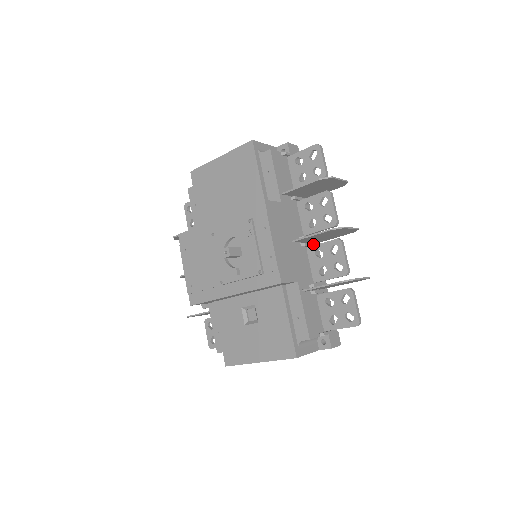
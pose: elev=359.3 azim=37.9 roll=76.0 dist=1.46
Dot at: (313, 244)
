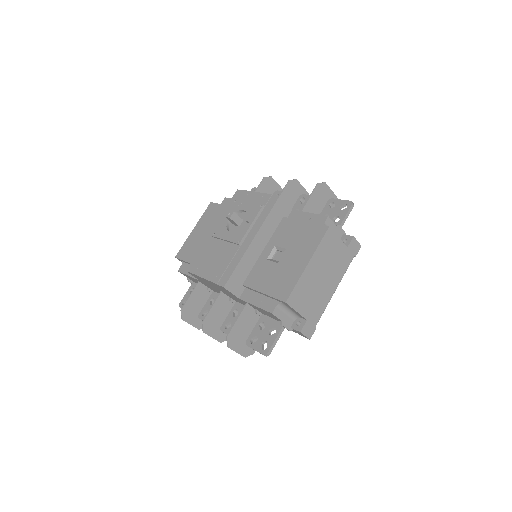
Dot at: occluded
